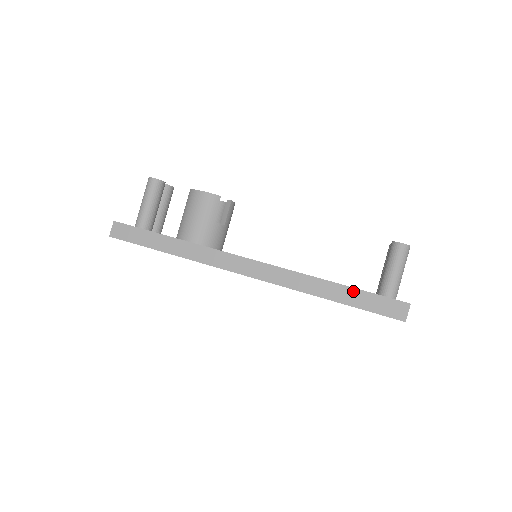
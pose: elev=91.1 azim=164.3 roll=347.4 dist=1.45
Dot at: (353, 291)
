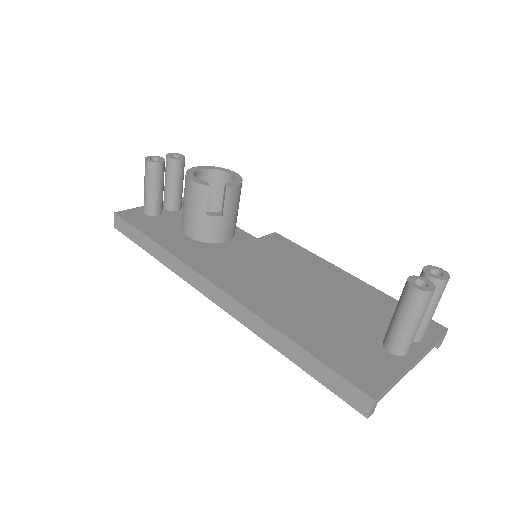
Dot at: (310, 358)
